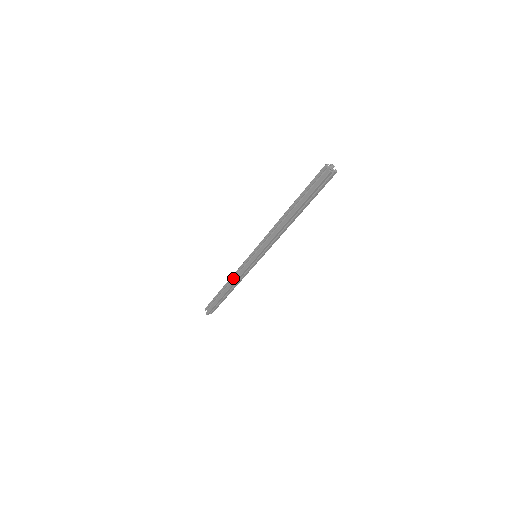
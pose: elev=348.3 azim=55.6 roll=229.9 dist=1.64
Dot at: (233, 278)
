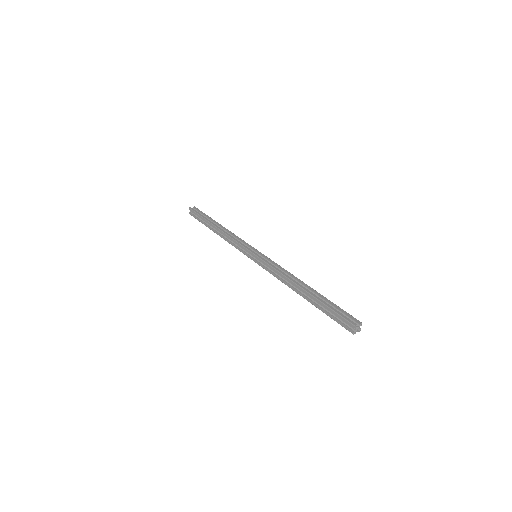
Dot at: (227, 235)
